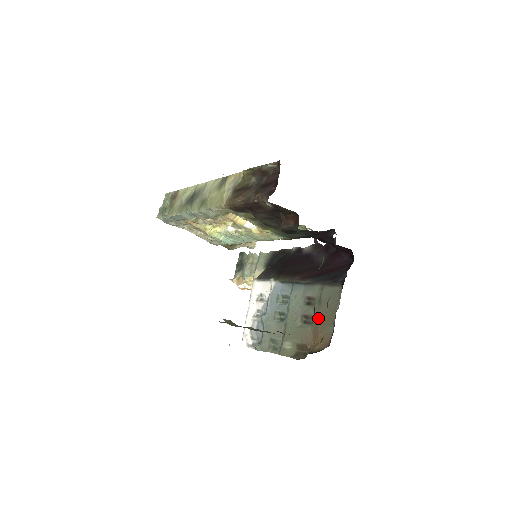
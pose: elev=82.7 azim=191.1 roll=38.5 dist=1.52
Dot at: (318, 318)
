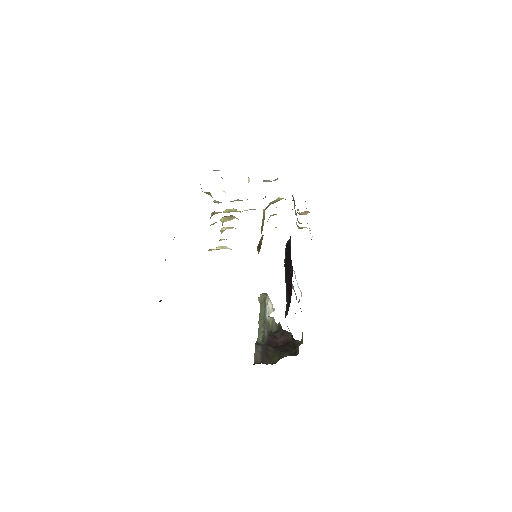
Dot at: occluded
